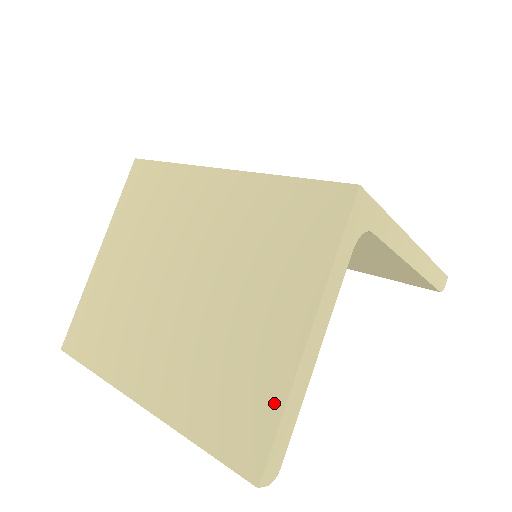
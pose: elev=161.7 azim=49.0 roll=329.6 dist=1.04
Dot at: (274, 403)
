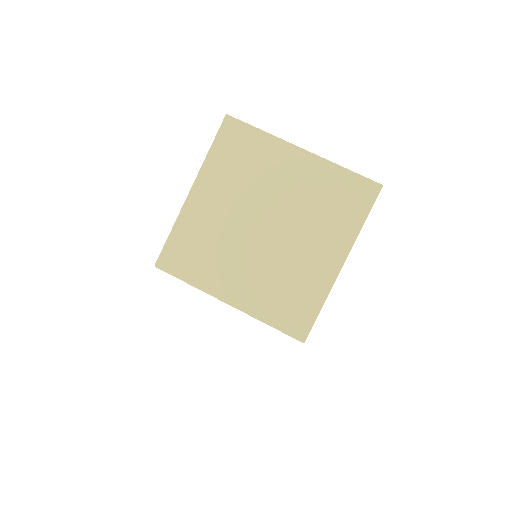
Dot at: occluded
